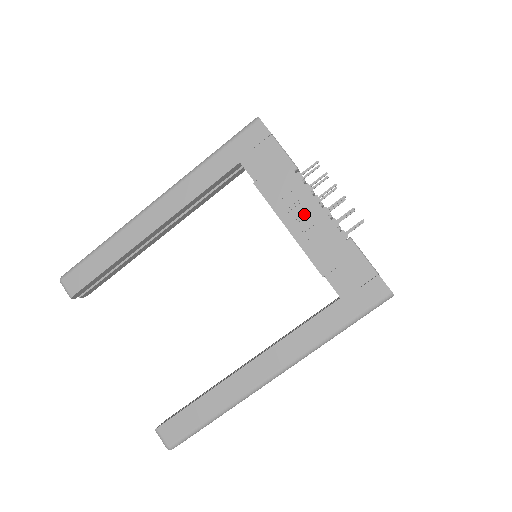
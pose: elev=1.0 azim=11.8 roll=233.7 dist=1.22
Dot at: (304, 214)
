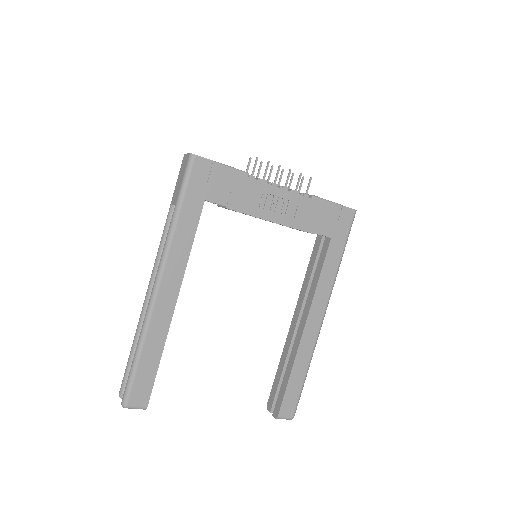
Dot at: (275, 203)
